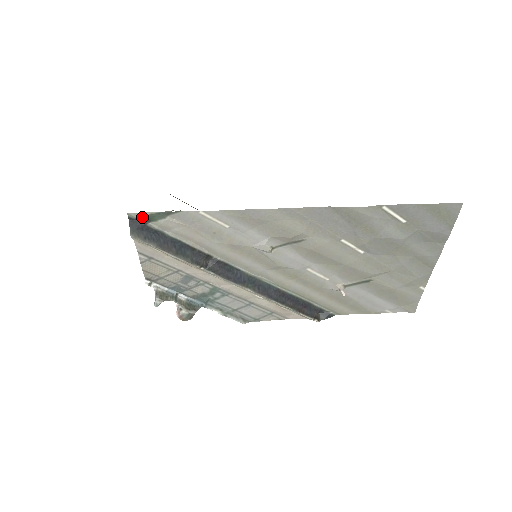
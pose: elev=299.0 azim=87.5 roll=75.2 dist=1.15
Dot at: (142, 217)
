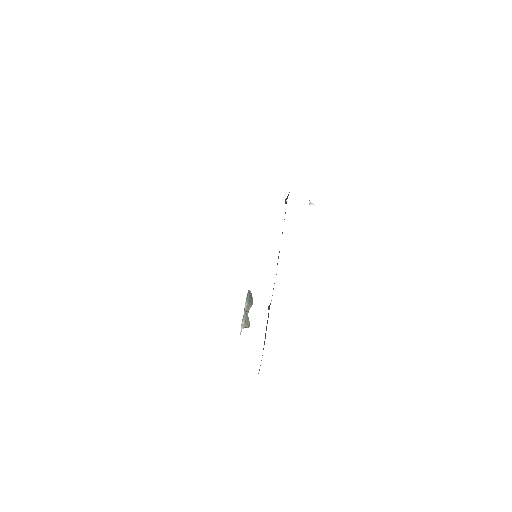
Dot at: occluded
